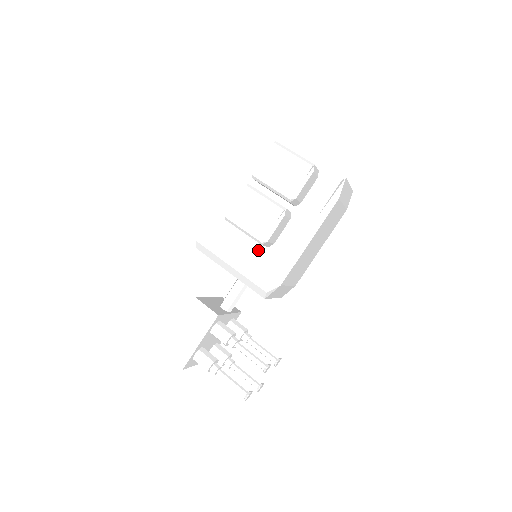
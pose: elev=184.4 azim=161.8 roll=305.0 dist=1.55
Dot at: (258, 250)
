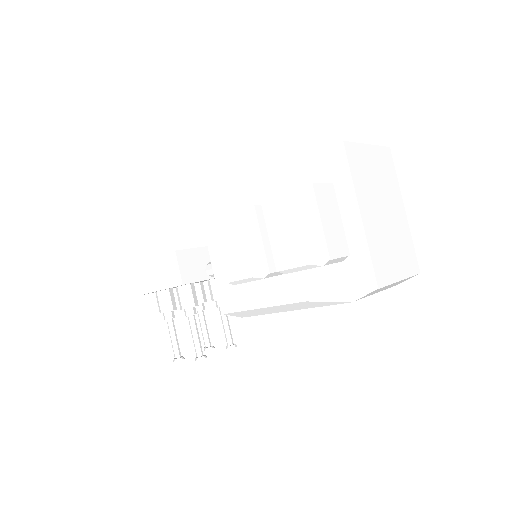
Dot at: occluded
